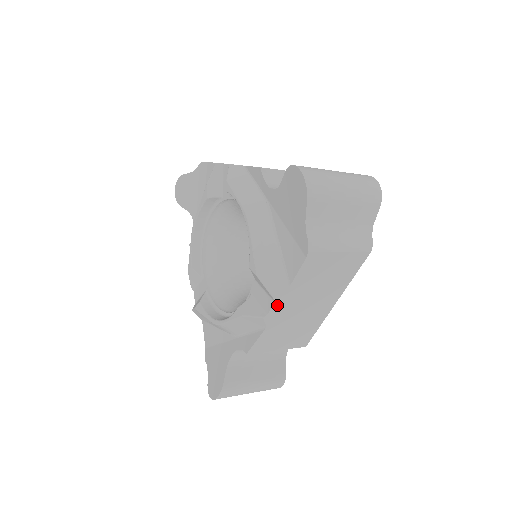
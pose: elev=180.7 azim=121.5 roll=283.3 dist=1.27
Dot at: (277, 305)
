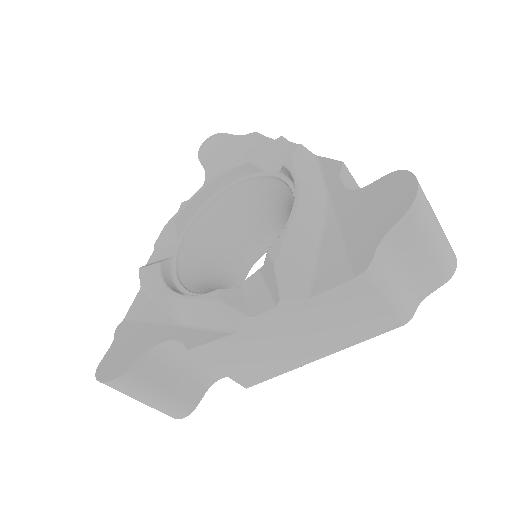
Dot at: (274, 313)
